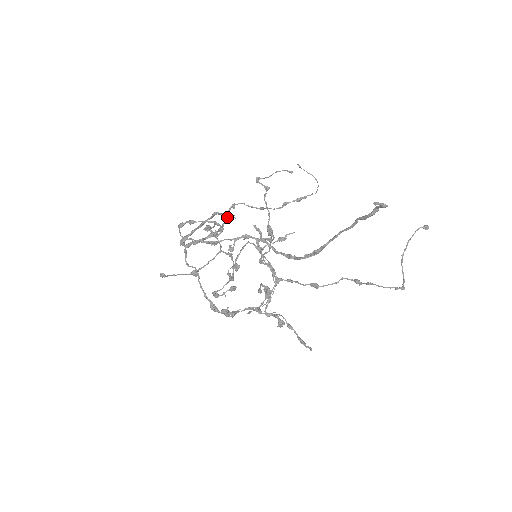
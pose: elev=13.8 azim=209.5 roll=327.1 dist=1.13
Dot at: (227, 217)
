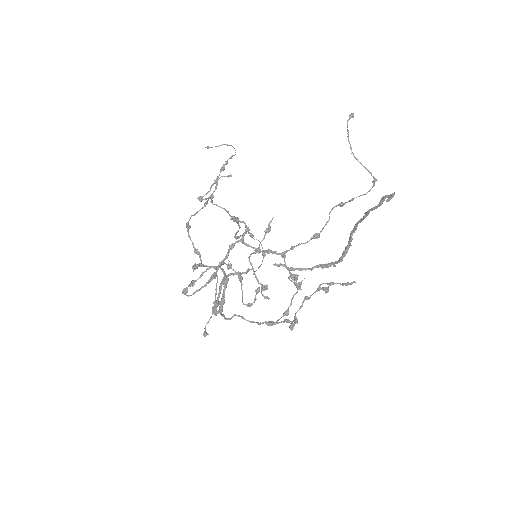
Dot at: occluded
